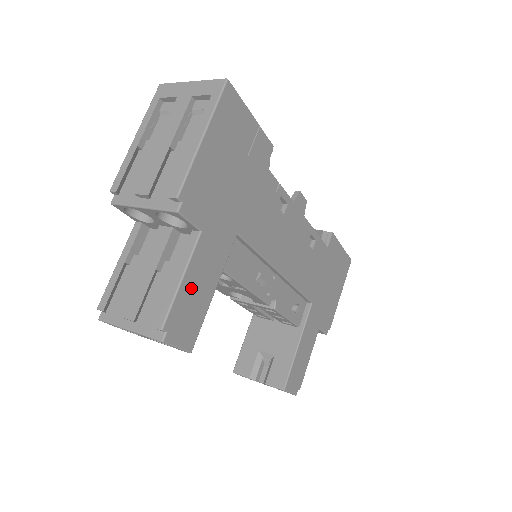
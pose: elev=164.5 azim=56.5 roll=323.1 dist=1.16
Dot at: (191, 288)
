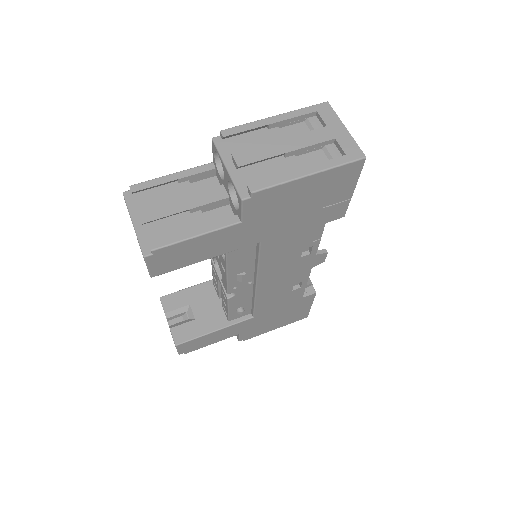
Dot at: (196, 245)
